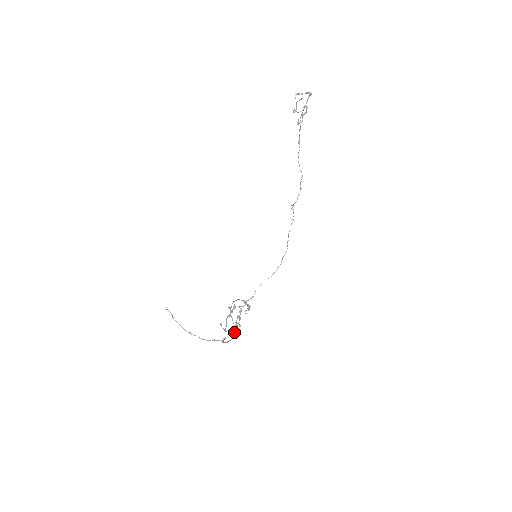
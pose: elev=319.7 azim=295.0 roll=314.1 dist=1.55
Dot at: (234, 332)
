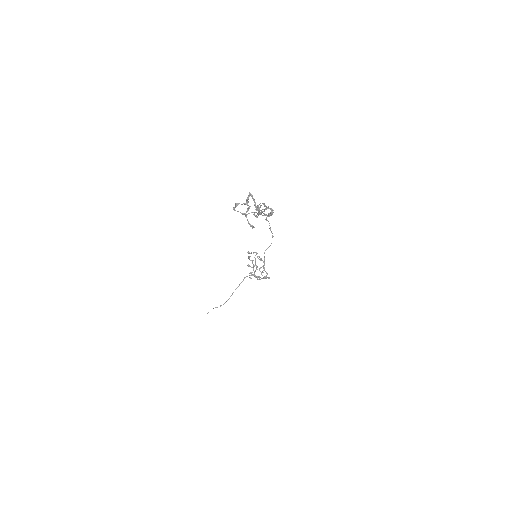
Dot at: occluded
